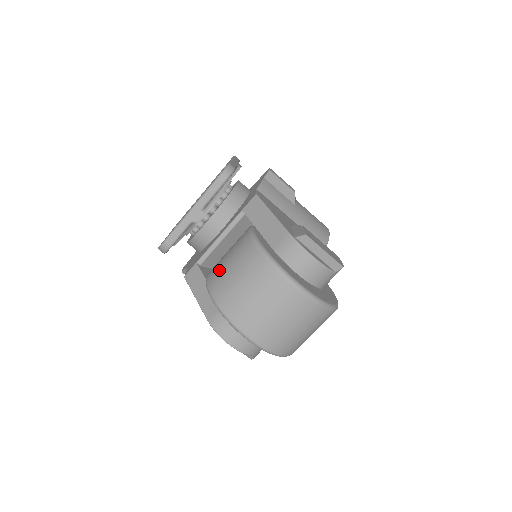
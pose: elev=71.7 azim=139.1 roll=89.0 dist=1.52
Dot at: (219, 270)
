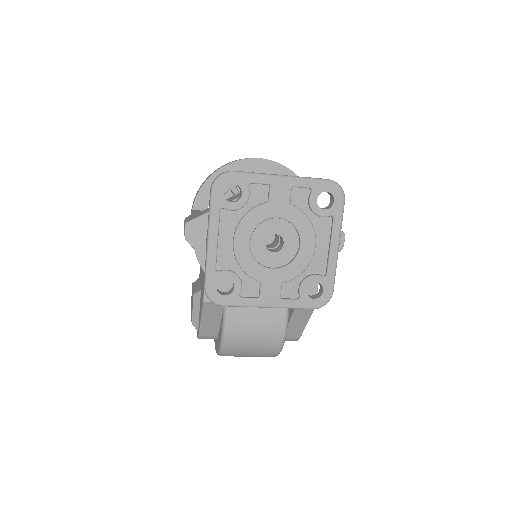
Dot at: (243, 339)
